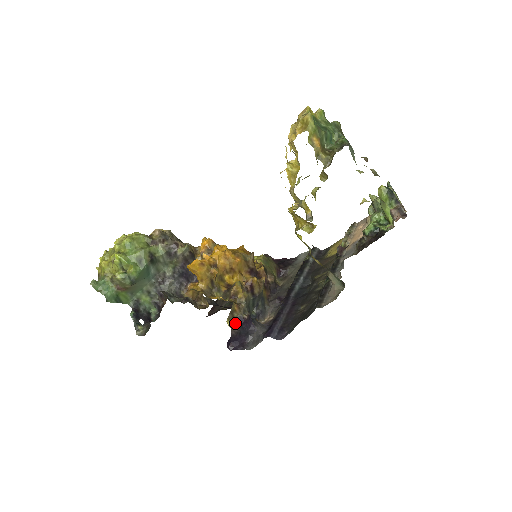
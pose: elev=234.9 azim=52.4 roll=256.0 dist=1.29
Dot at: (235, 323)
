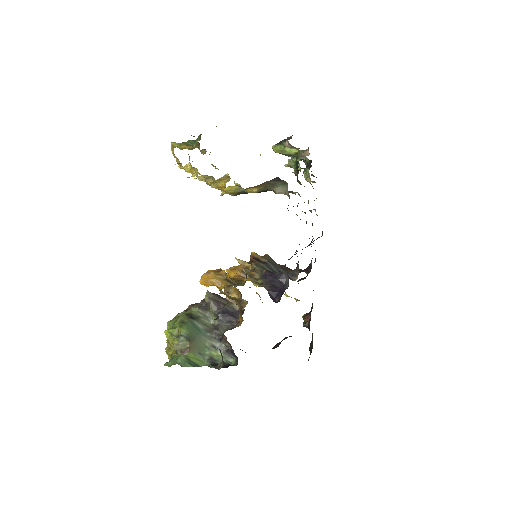
Dot at: (262, 282)
